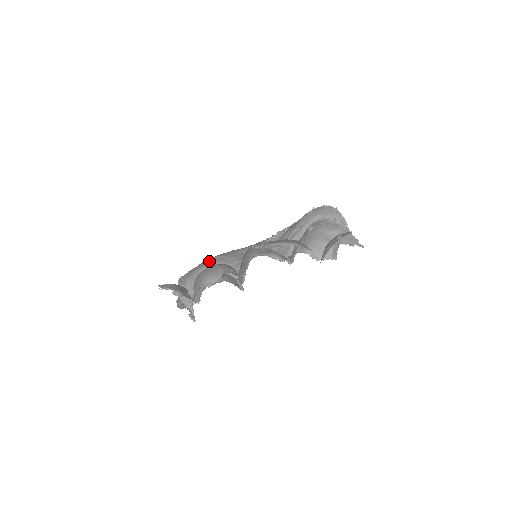
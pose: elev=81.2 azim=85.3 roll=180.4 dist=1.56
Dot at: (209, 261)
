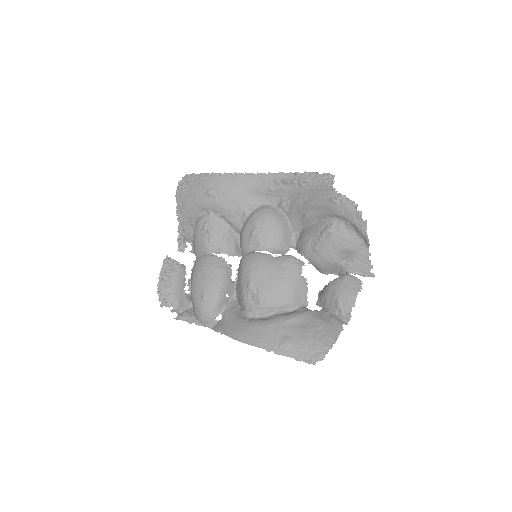
Dot at: (208, 196)
